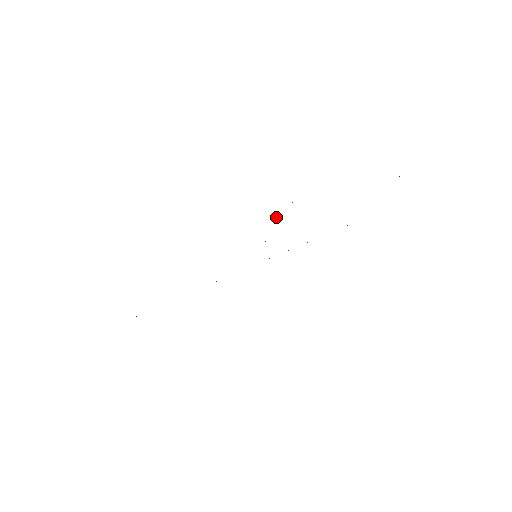
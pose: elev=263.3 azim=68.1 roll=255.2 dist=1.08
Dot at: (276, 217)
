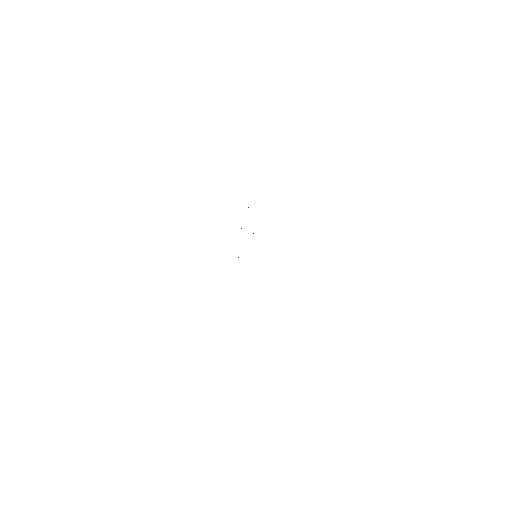
Dot at: (241, 228)
